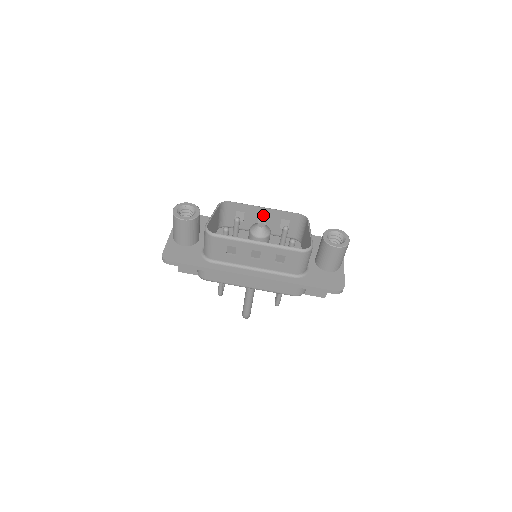
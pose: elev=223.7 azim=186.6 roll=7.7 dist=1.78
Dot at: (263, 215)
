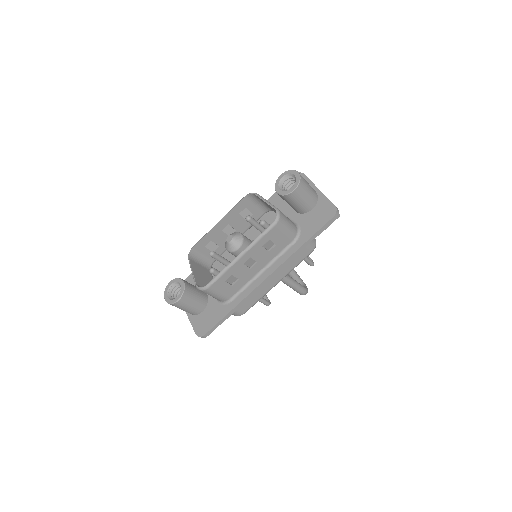
Dot at: (224, 227)
